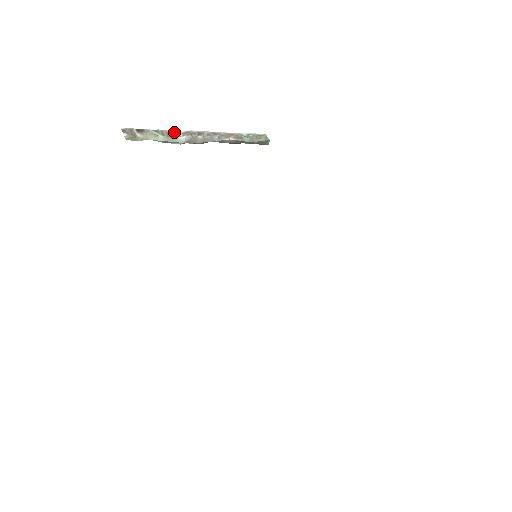
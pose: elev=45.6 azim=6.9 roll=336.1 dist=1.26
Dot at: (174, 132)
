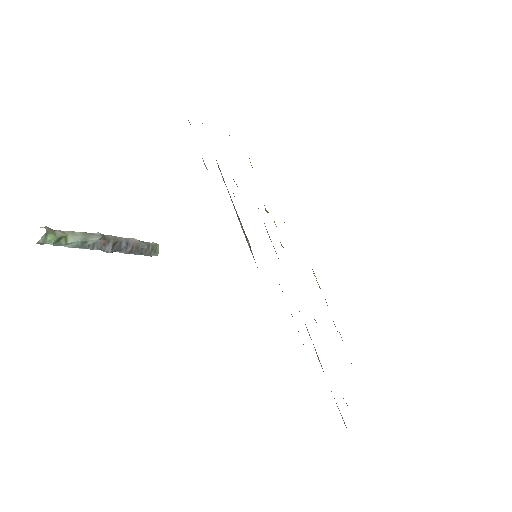
Dot at: occluded
